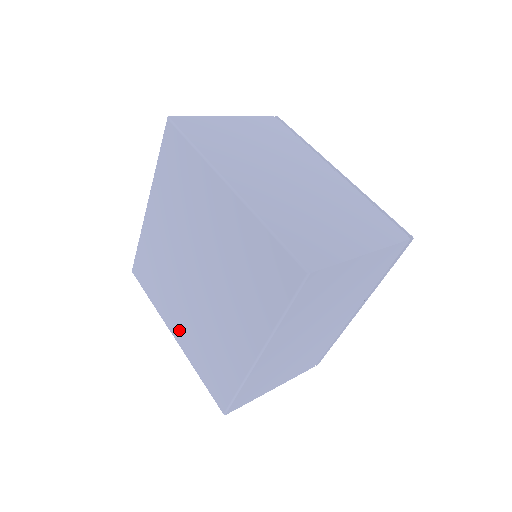
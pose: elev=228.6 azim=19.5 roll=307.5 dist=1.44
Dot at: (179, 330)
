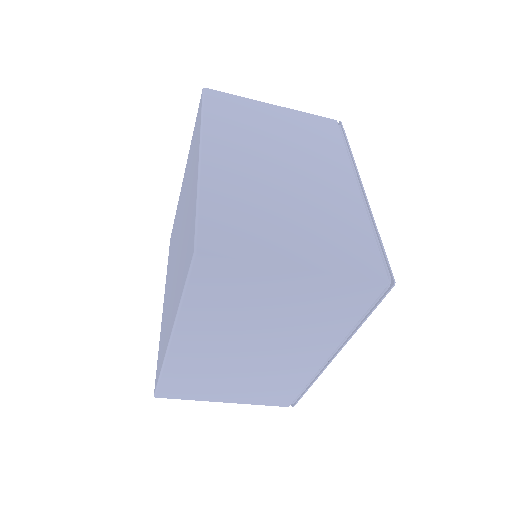
Dot at: occluded
